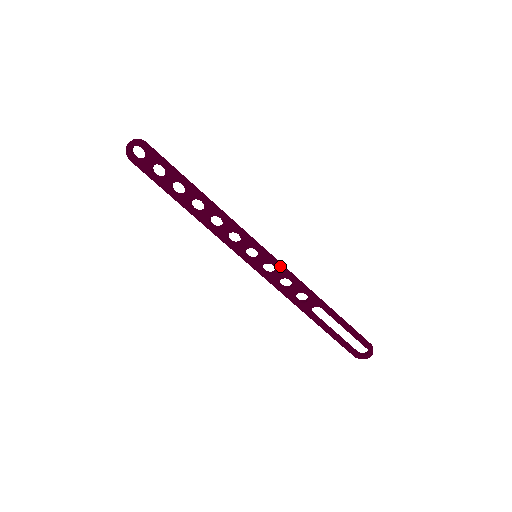
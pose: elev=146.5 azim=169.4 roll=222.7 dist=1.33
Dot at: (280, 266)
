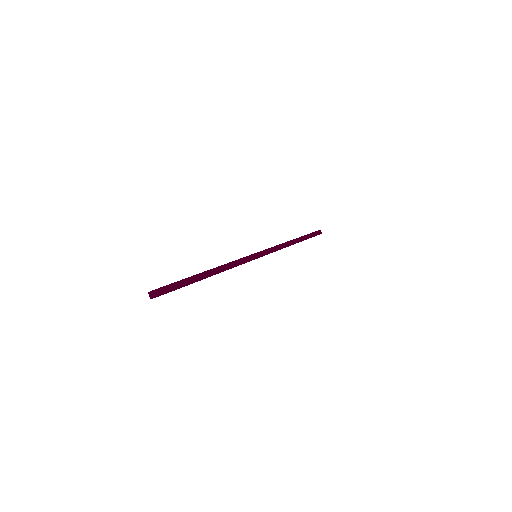
Dot at: (275, 251)
